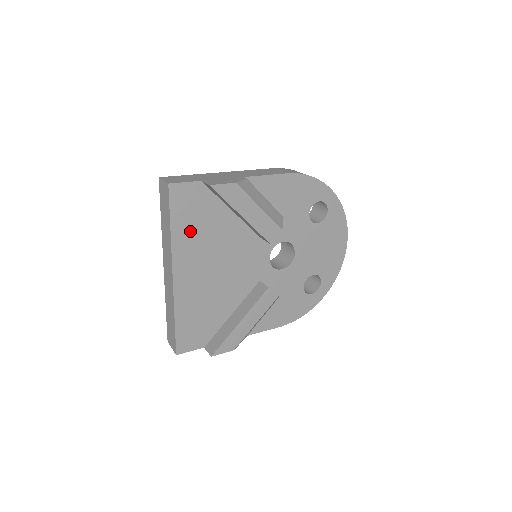
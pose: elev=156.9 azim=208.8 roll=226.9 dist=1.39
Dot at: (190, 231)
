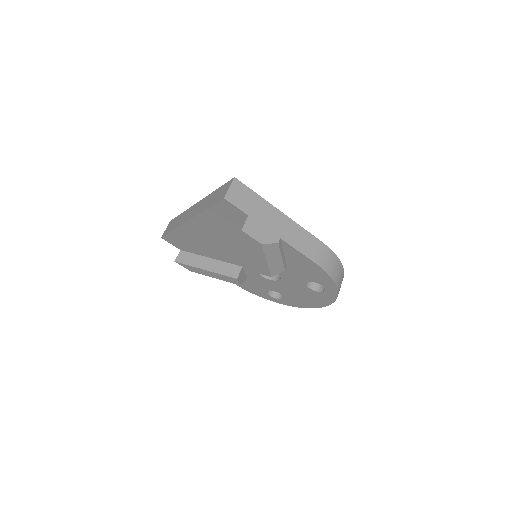
Dot at: (218, 220)
